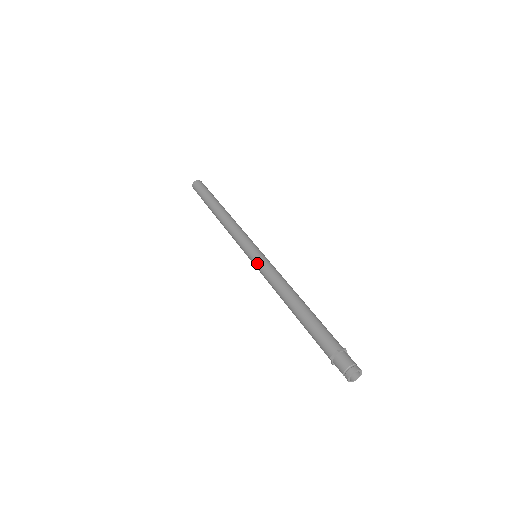
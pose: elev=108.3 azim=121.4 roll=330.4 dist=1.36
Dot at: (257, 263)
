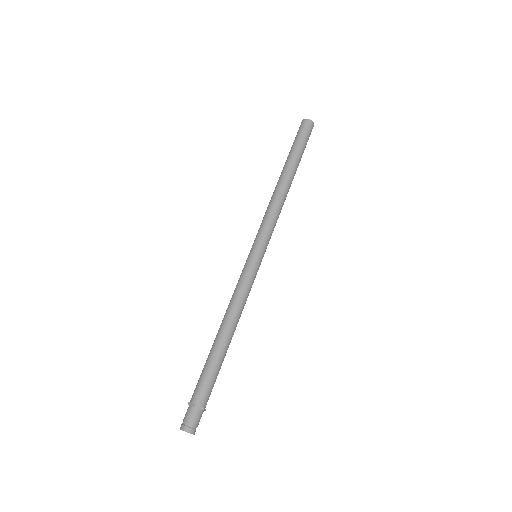
Dot at: (245, 266)
